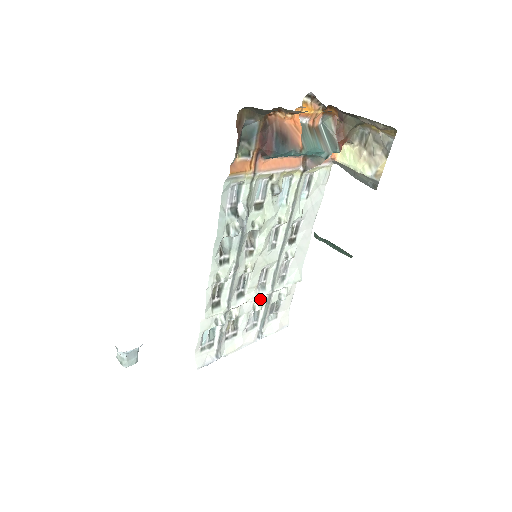
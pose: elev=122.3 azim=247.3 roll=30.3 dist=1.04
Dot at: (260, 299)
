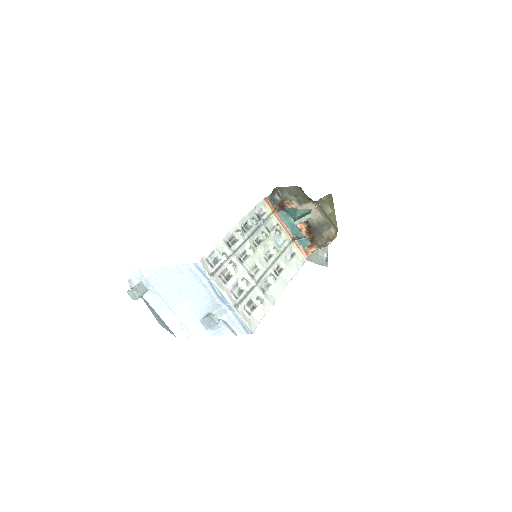
Dot at: (248, 280)
